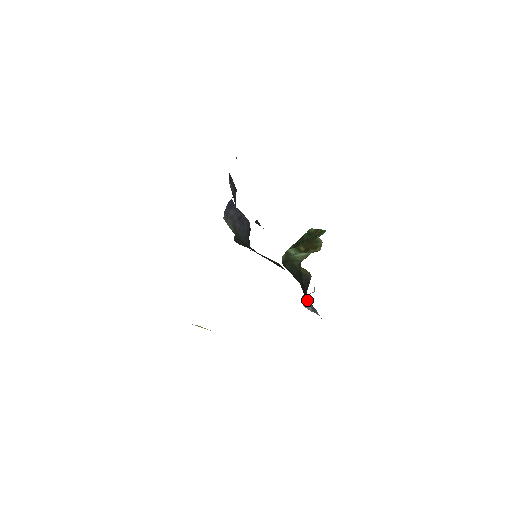
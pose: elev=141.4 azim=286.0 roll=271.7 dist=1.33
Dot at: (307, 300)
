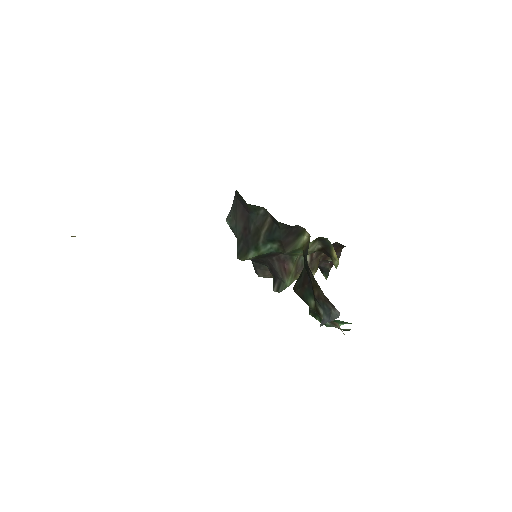
Dot at: (322, 313)
